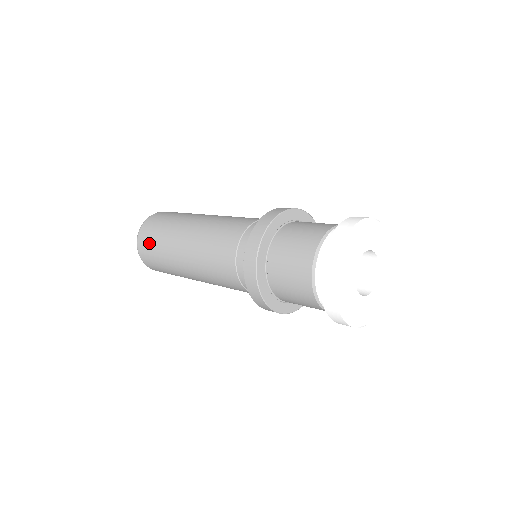
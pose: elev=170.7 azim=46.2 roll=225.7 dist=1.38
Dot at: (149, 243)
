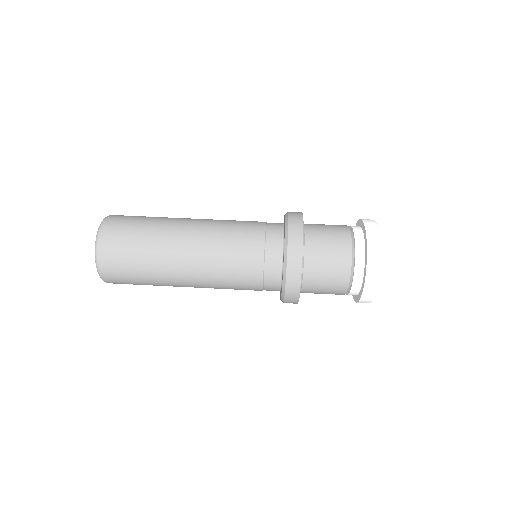
Dot at: occluded
